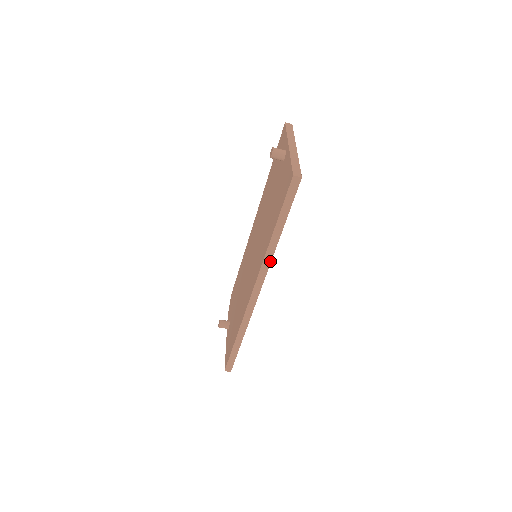
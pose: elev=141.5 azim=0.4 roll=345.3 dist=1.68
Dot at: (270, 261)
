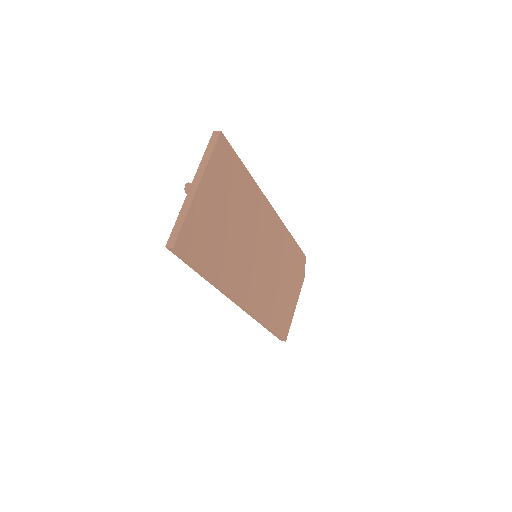
Dot at: (224, 291)
